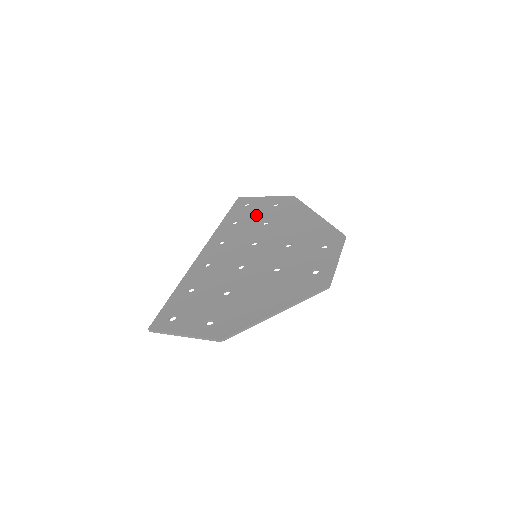
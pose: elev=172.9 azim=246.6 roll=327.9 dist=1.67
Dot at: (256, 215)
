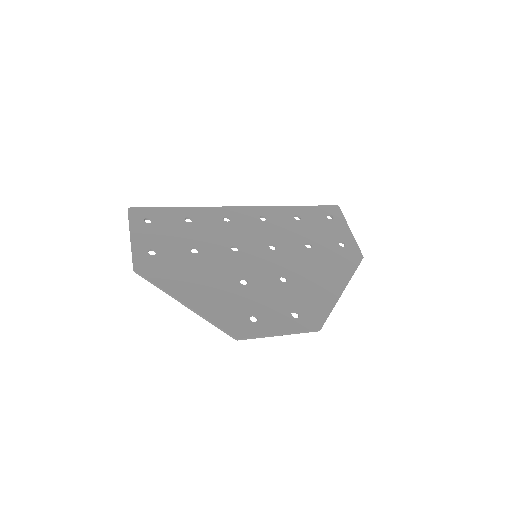
Dot at: (316, 232)
